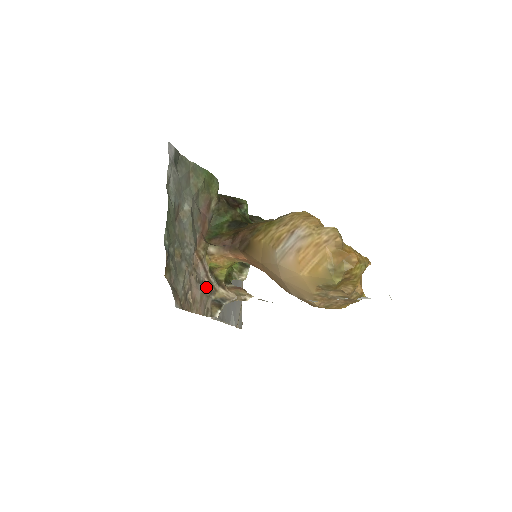
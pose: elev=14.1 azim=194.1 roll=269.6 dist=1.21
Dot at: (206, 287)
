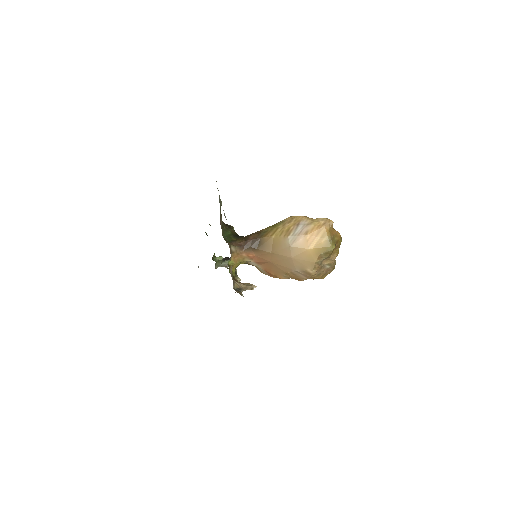
Dot at: occluded
